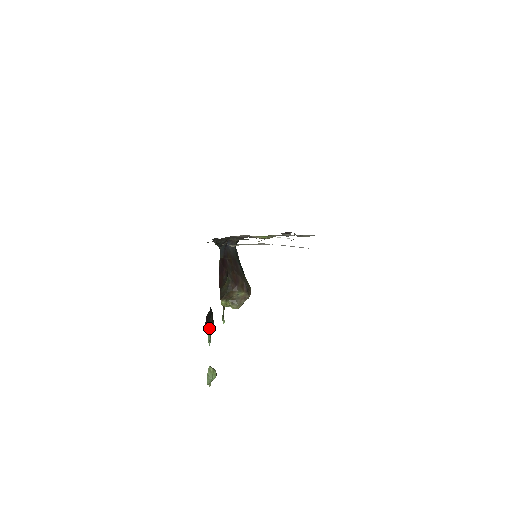
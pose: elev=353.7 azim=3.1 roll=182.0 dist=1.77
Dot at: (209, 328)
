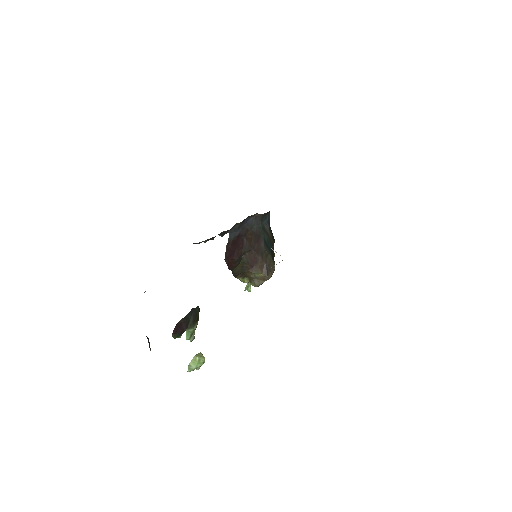
Dot at: (187, 329)
